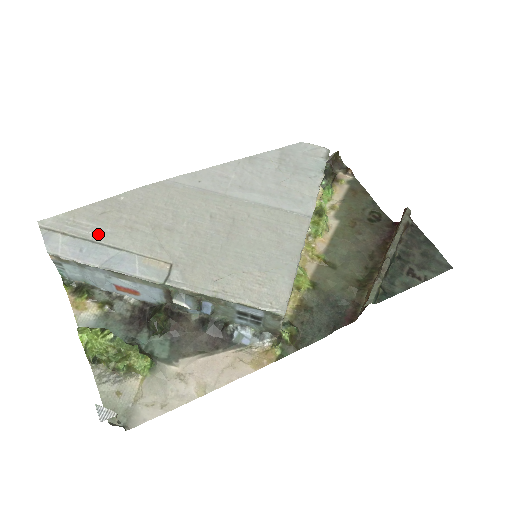
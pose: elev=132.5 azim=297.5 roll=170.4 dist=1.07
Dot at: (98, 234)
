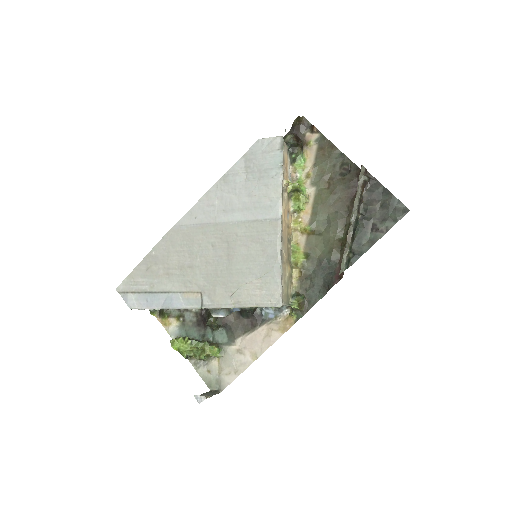
Dot at: (151, 286)
